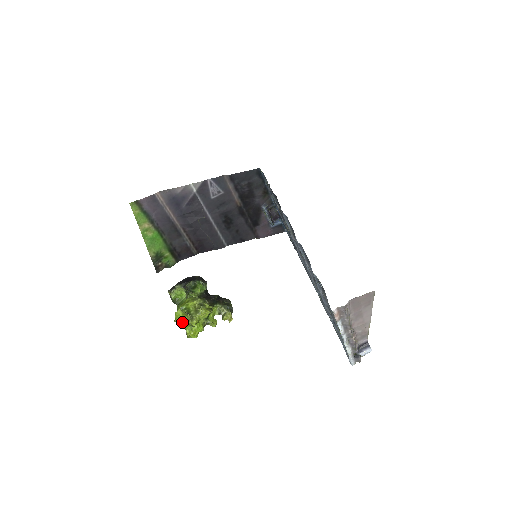
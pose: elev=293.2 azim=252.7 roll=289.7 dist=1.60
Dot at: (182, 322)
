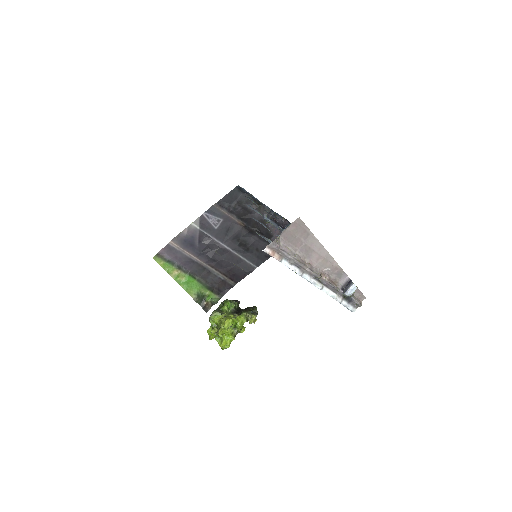
Dot at: (214, 337)
